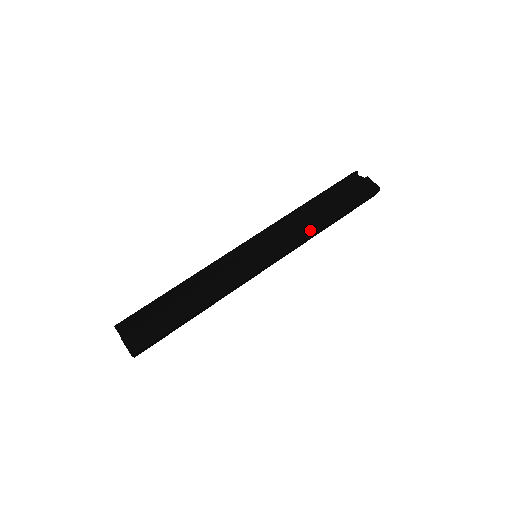
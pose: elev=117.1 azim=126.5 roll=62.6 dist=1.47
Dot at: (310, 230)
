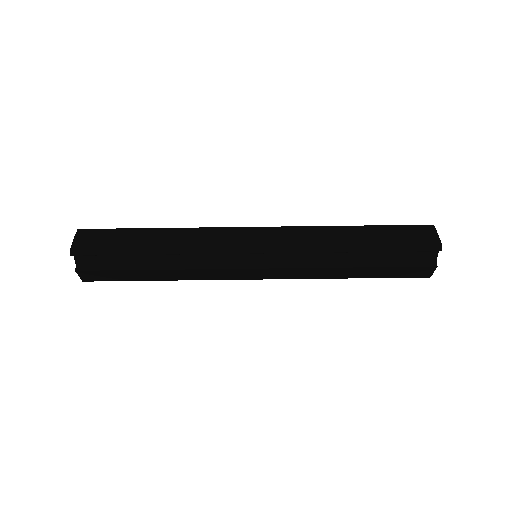
Dot at: (323, 277)
